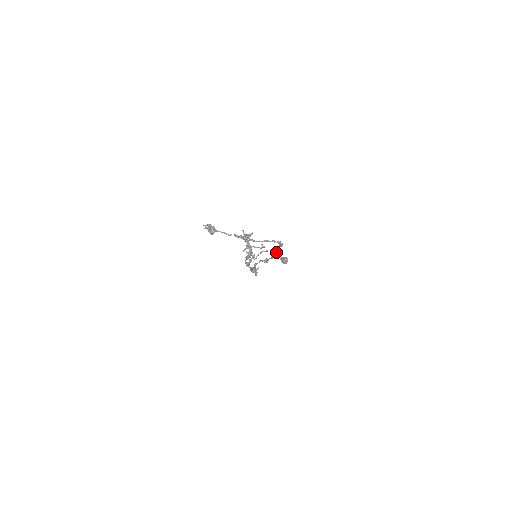
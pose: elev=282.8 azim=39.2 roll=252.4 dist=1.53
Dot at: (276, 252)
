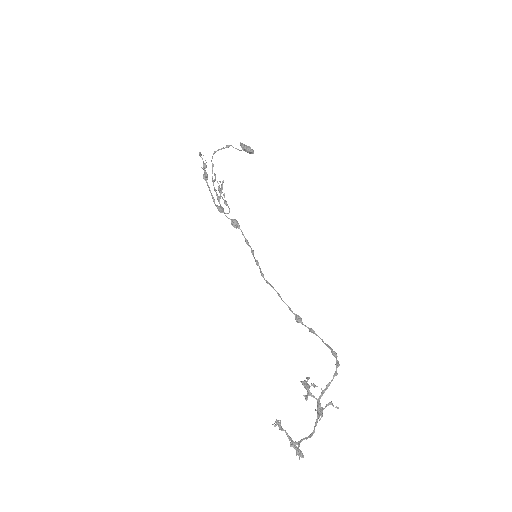
Dot at: occluded
